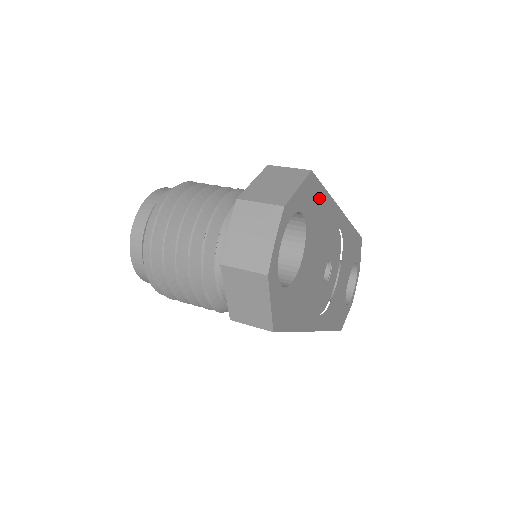
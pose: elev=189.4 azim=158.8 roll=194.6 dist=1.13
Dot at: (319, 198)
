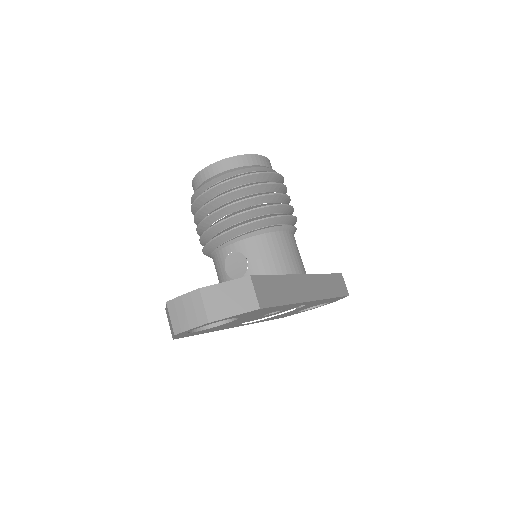
Dot at: (269, 309)
